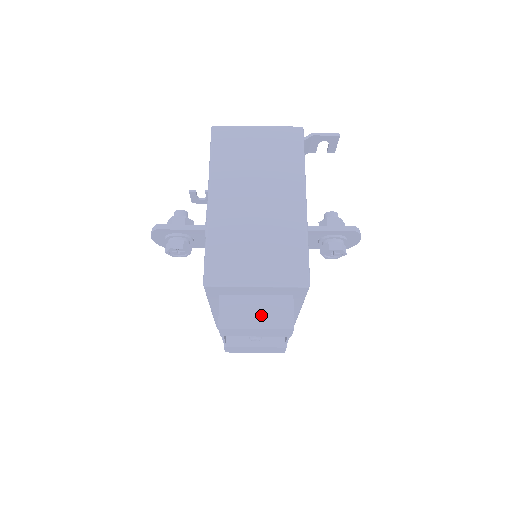
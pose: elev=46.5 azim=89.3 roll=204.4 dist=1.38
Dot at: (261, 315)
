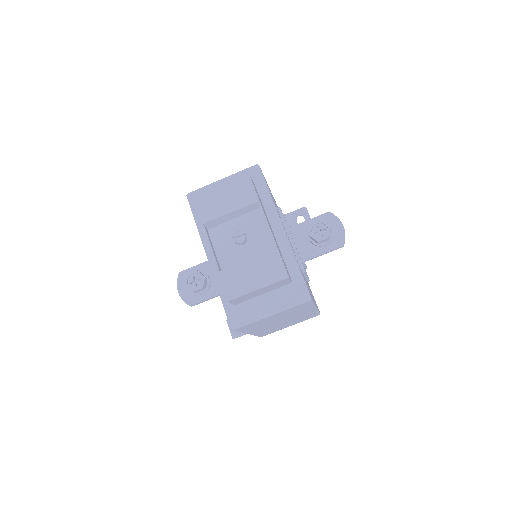
Dot at: occluded
